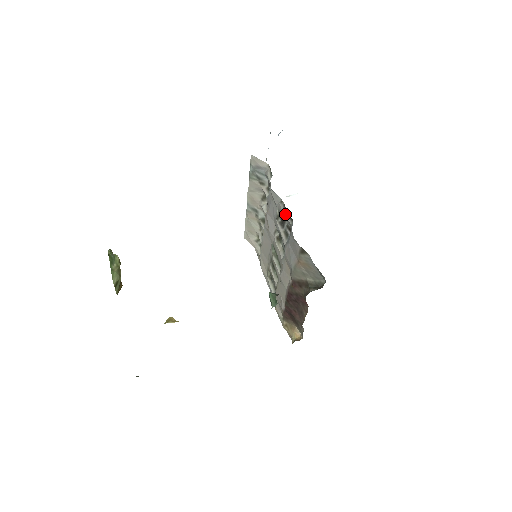
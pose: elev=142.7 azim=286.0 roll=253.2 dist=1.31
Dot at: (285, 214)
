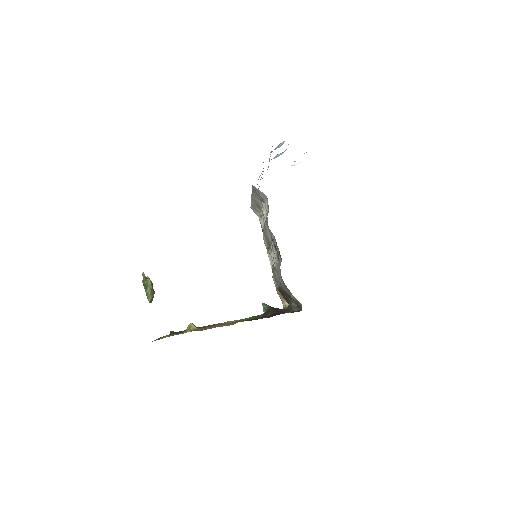
Dot at: (277, 248)
